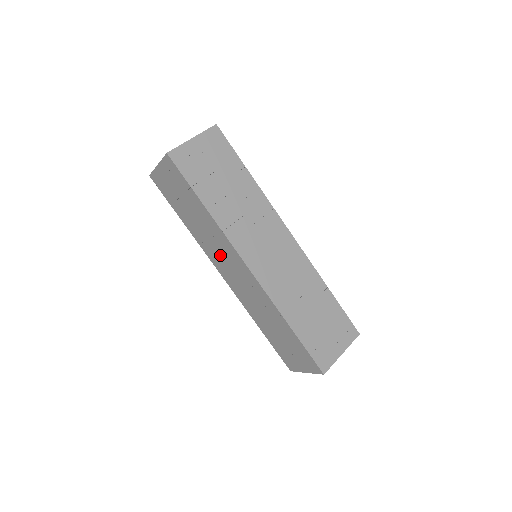
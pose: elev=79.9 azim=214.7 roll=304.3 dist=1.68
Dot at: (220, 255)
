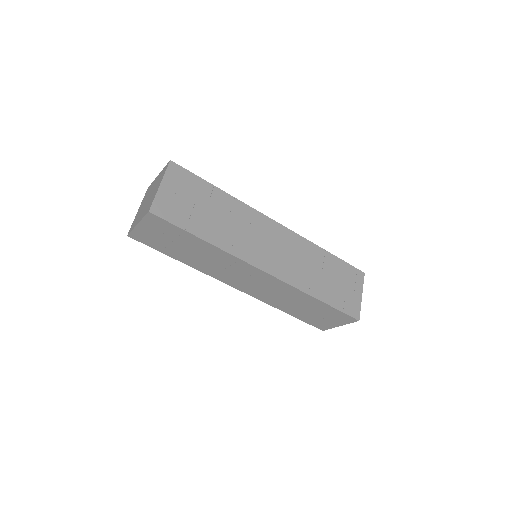
Dot at: (229, 272)
